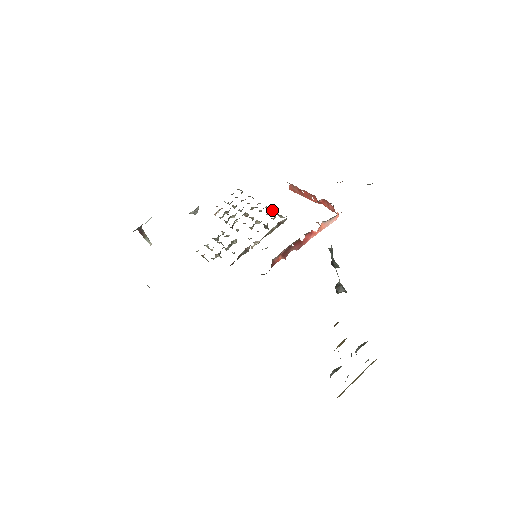
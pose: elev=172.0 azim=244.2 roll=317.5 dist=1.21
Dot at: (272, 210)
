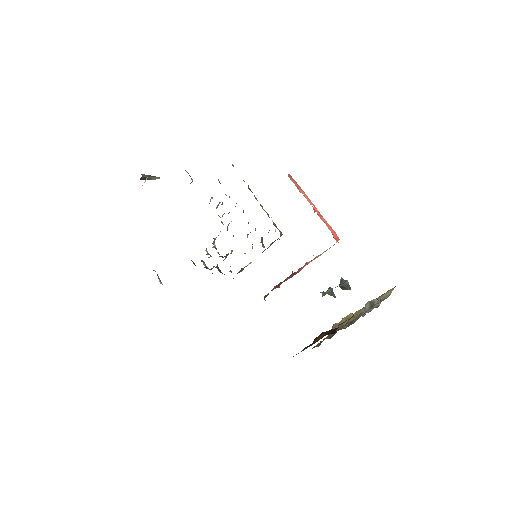
Dot at: occluded
